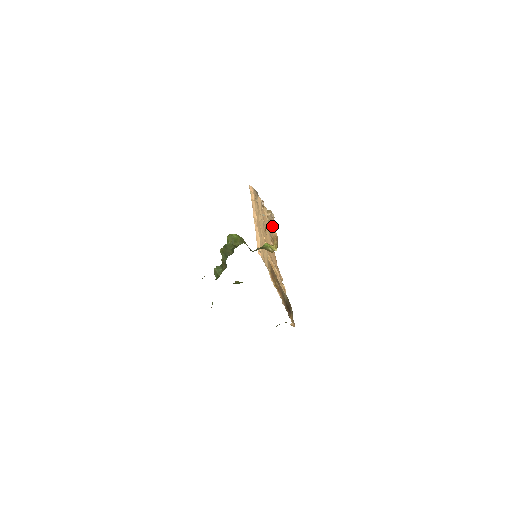
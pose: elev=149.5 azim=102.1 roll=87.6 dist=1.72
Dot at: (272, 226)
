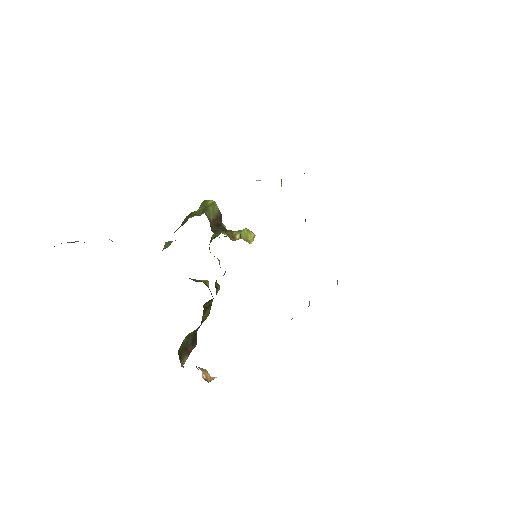
Dot at: occluded
